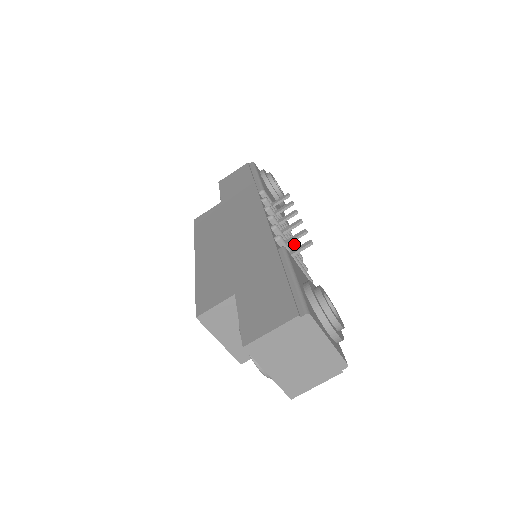
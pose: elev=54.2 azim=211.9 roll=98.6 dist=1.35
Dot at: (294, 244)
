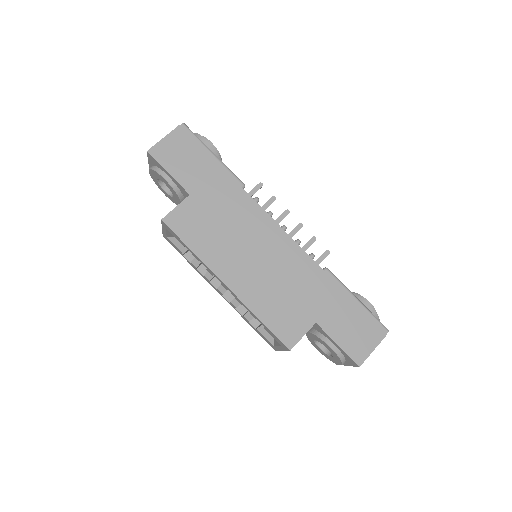
Dot at: occluded
